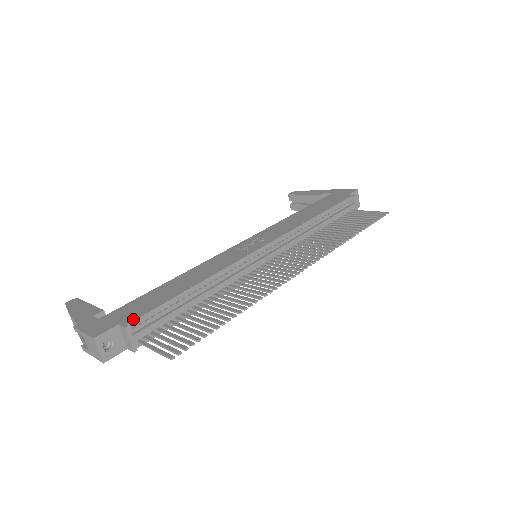
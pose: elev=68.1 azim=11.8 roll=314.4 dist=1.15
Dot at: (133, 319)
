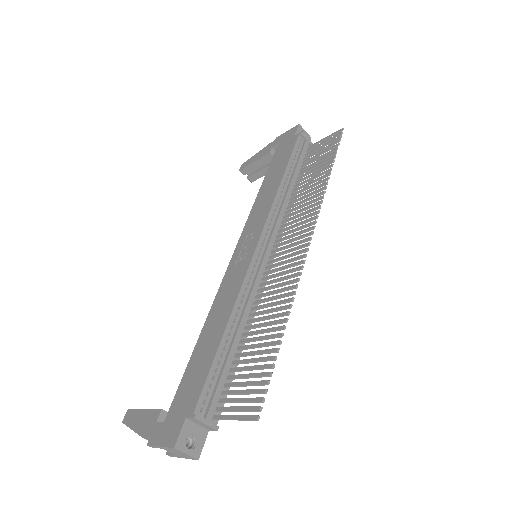
Dot at: (195, 403)
